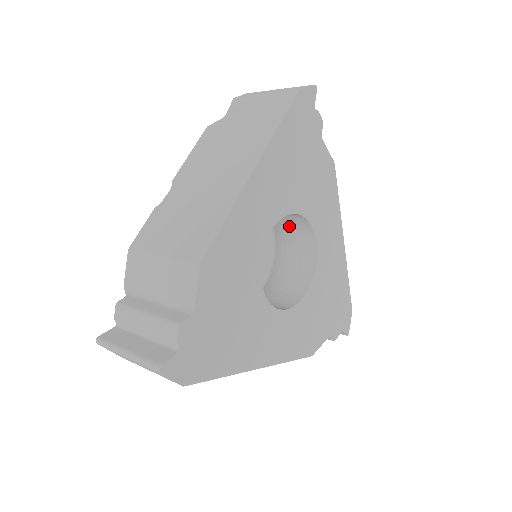
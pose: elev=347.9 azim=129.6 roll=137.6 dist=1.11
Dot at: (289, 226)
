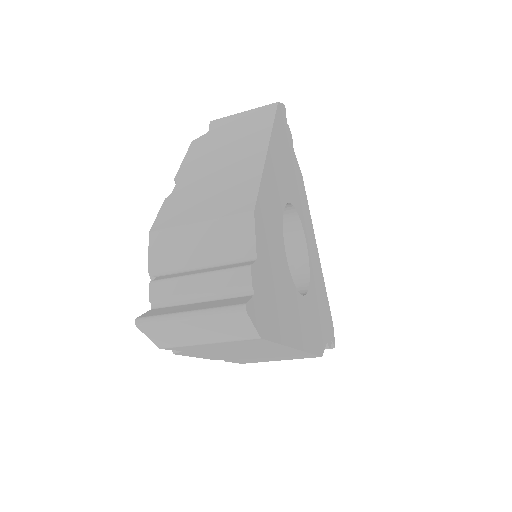
Dot at: occluded
